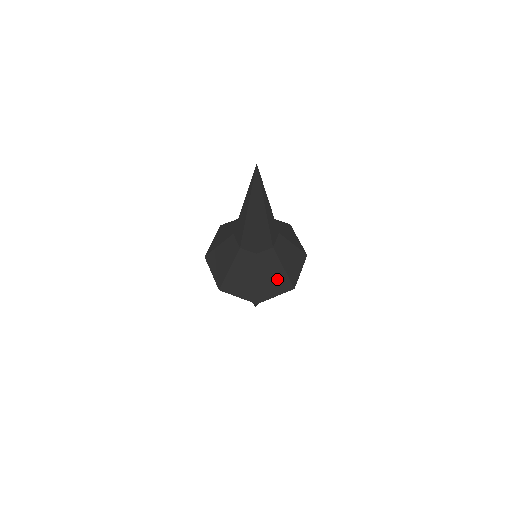
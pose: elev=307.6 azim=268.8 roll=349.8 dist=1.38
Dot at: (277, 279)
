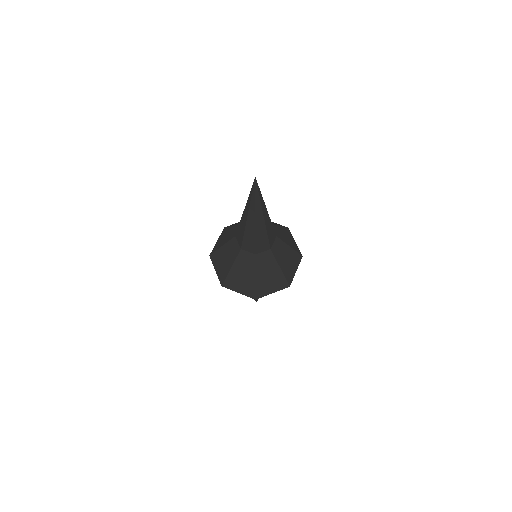
Dot at: (274, 277)
